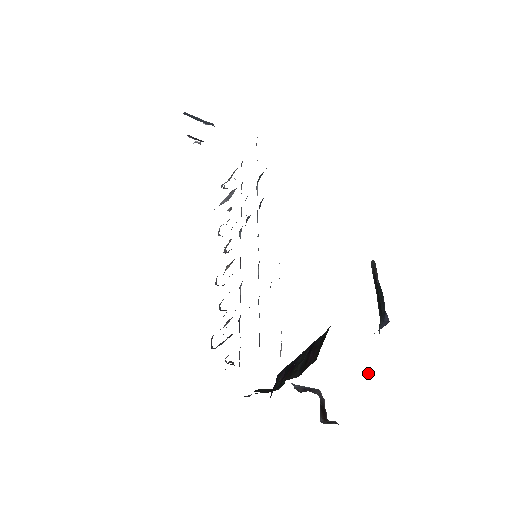
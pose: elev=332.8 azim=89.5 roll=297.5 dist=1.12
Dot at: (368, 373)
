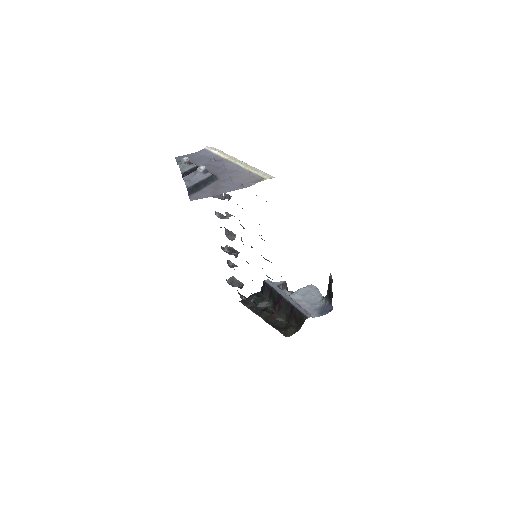
Dot at: (313, 285)
